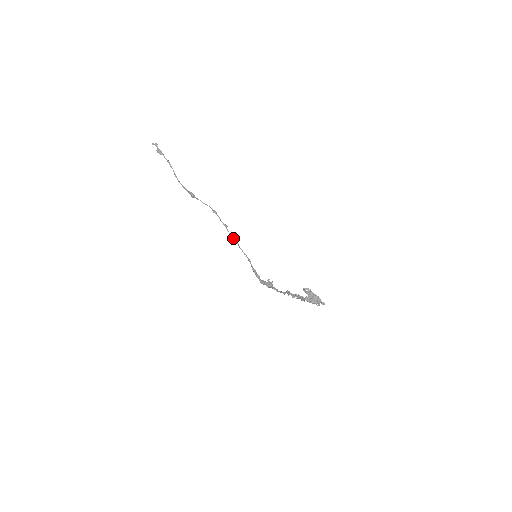
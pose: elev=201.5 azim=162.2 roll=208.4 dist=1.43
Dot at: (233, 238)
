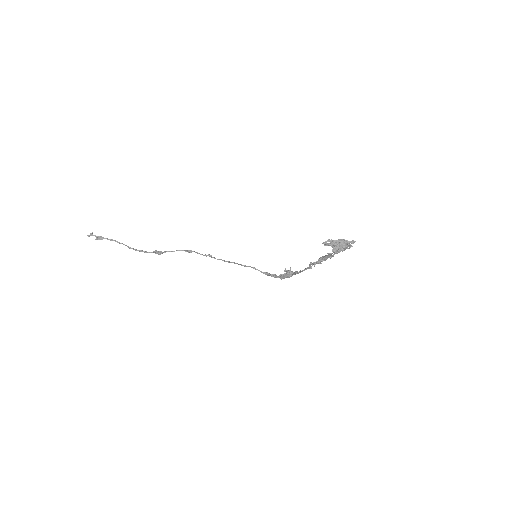
Dot at: (224, 261)
